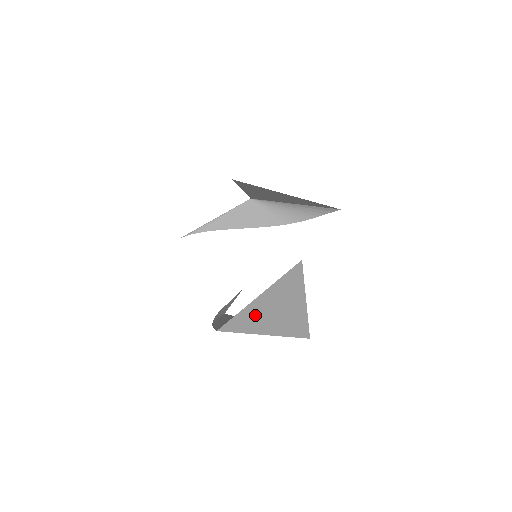
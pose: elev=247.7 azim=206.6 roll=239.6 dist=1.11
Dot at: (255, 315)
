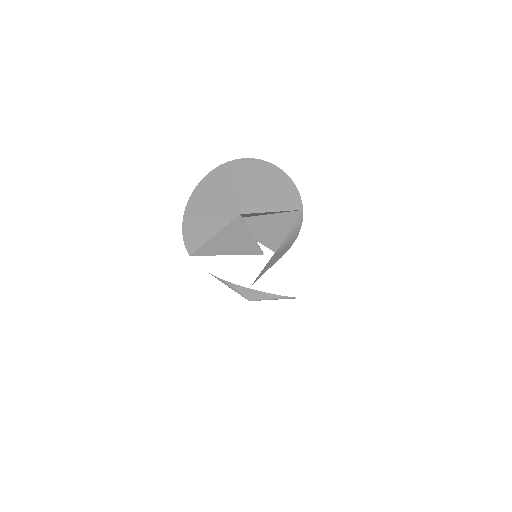
Dot at: (214, 246)
